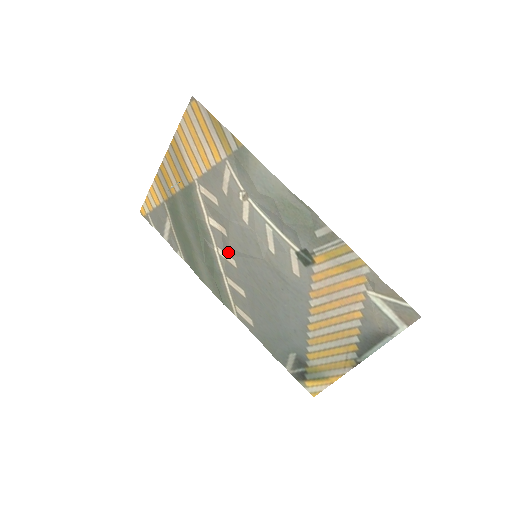
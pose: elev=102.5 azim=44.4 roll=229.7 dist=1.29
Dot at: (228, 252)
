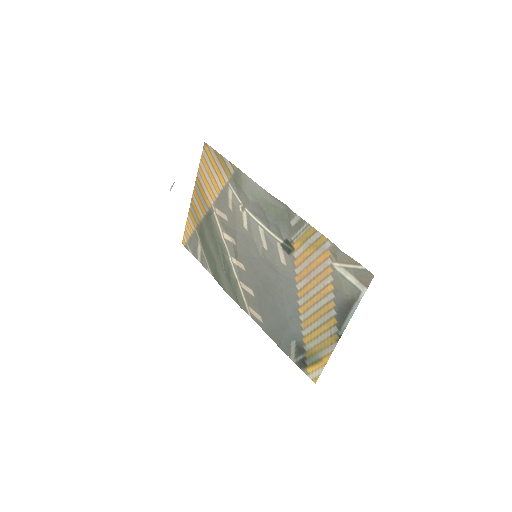
Dot at: (238, 259)
